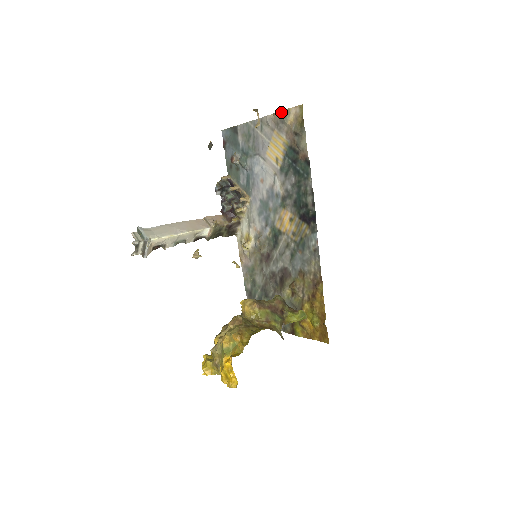
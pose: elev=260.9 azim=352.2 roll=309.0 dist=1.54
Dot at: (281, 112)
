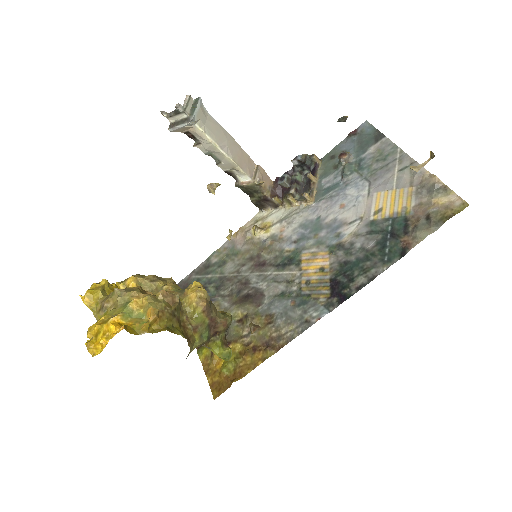
Dot at: (441, 183)
